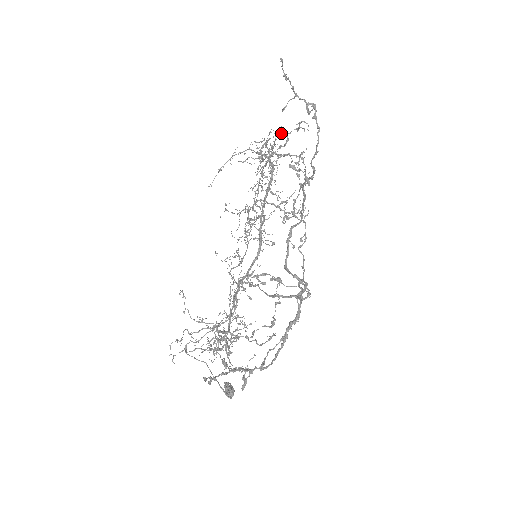
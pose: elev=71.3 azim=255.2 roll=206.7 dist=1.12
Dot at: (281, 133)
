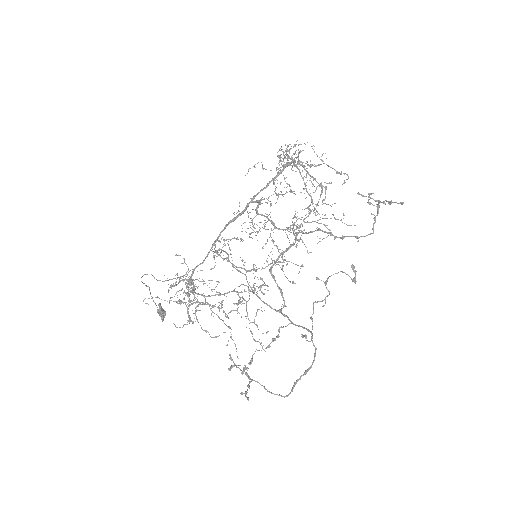
Dot at: occluded
